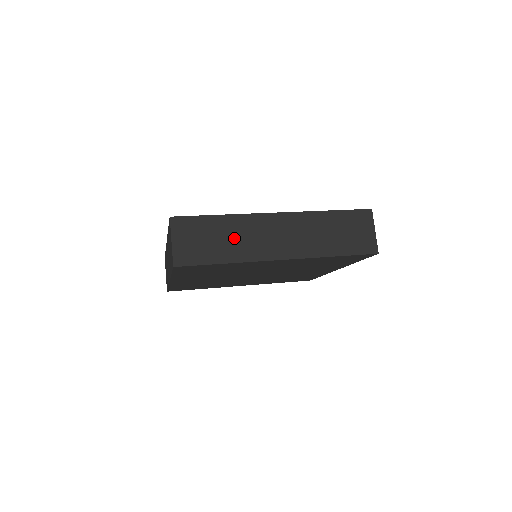
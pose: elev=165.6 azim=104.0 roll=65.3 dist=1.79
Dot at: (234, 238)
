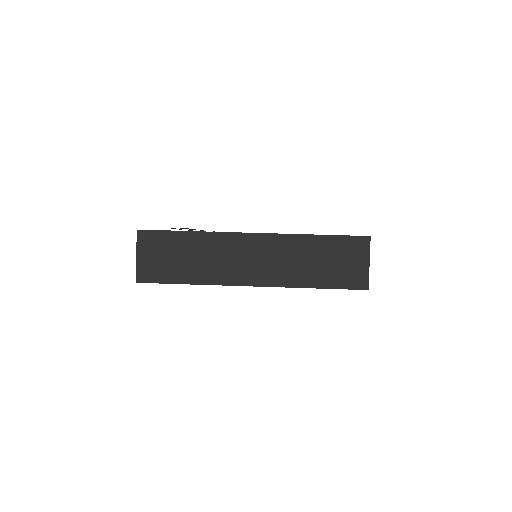
Dot at: (202, 258)
